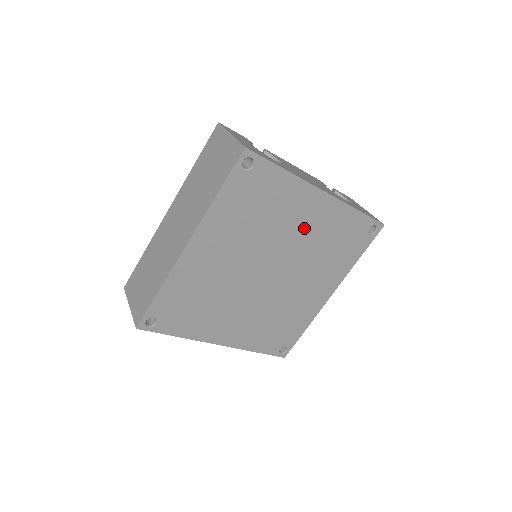
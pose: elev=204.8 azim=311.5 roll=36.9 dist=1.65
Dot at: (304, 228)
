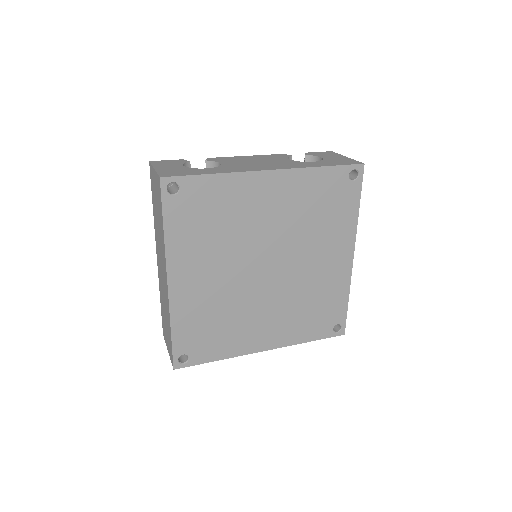
Dot at: (274, 212)
